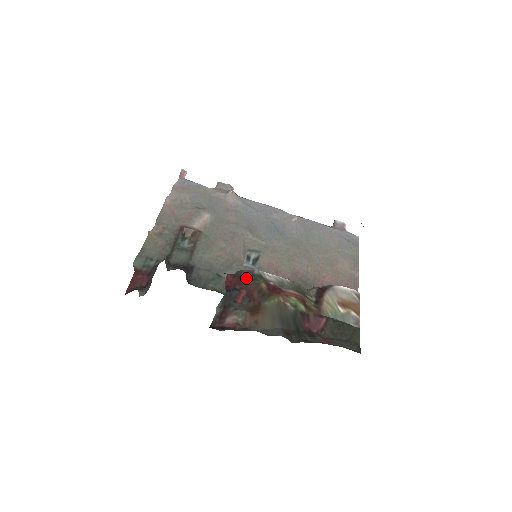
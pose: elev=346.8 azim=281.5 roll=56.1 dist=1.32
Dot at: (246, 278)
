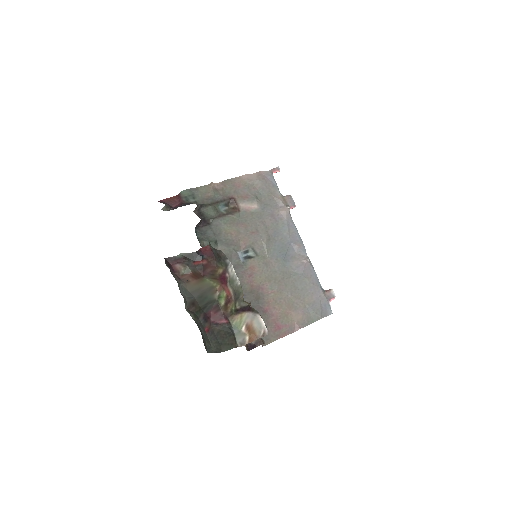
Dot at: (217, 257)
